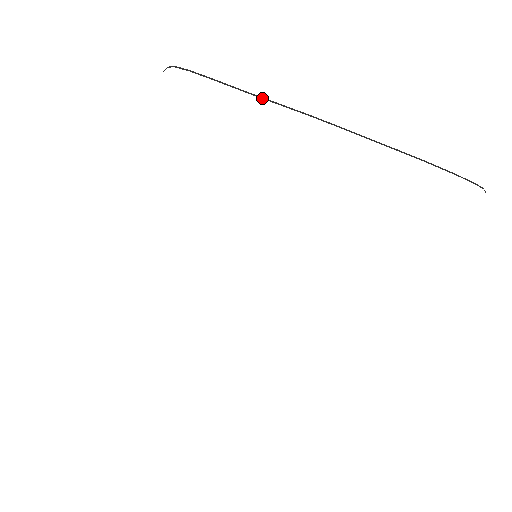
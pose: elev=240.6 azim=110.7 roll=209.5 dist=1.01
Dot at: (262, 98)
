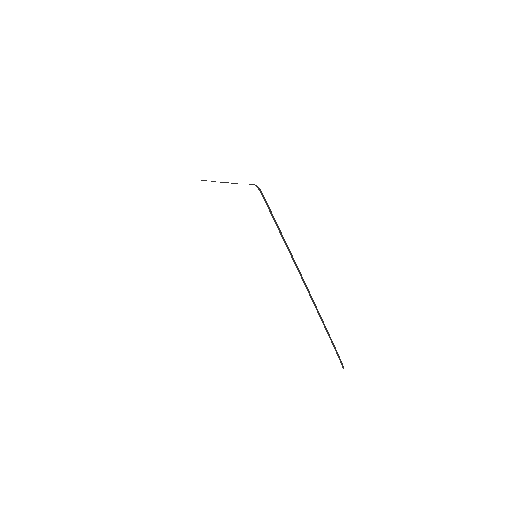
Dot at: (284, 241)
